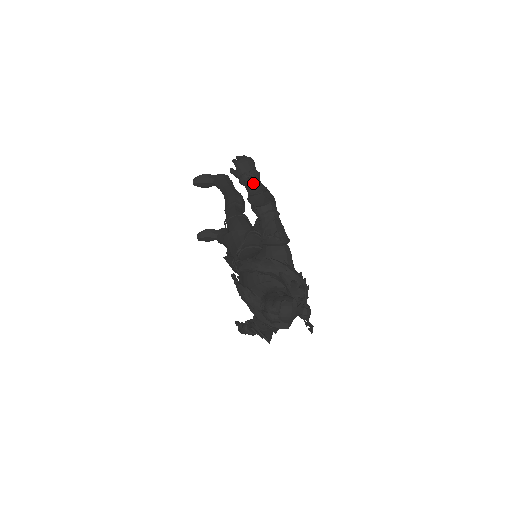
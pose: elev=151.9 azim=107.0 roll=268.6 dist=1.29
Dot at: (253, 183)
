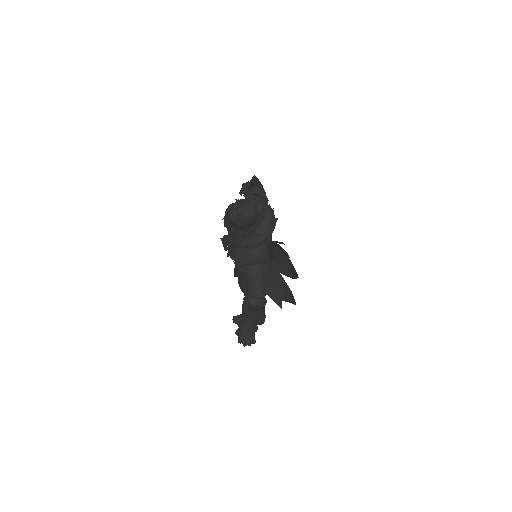
Dot at: occluded
